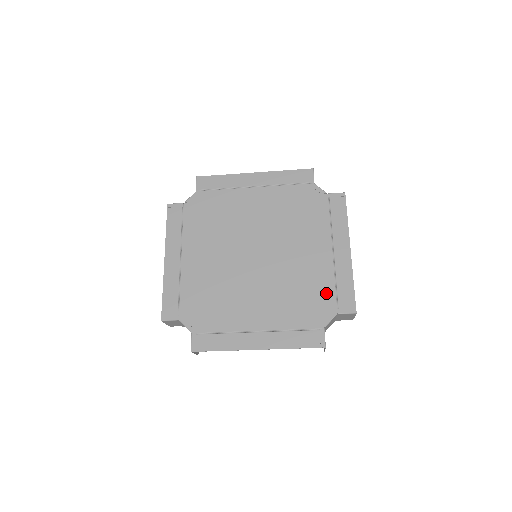
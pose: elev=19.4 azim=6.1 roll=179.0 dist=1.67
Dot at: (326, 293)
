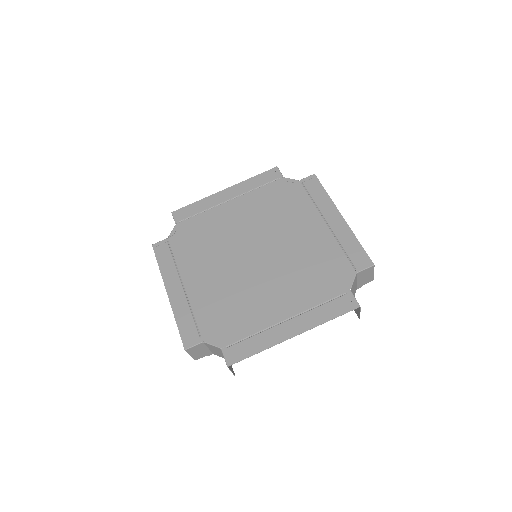
Dot at: (337, 260)
